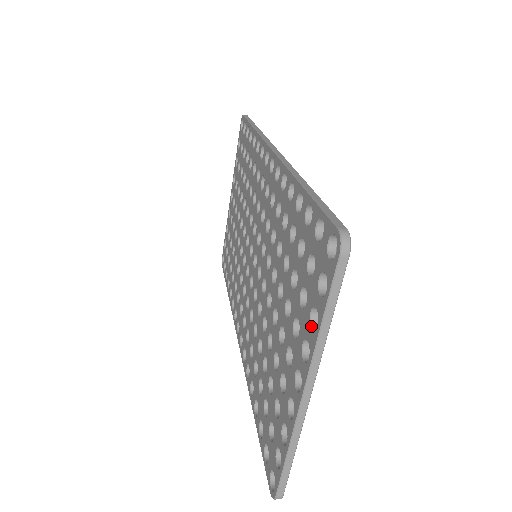
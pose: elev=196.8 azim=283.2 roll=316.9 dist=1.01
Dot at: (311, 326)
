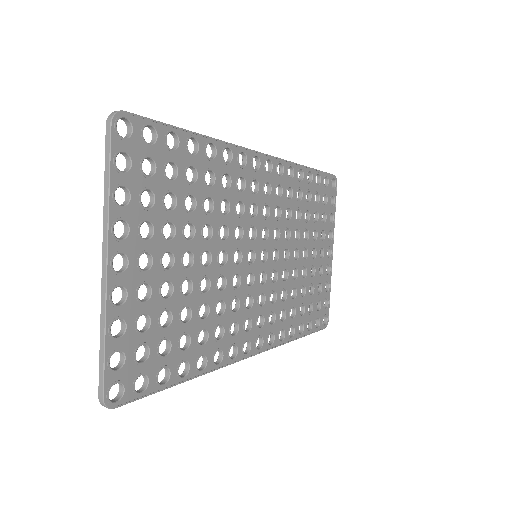
Dot at: (119, 205)
